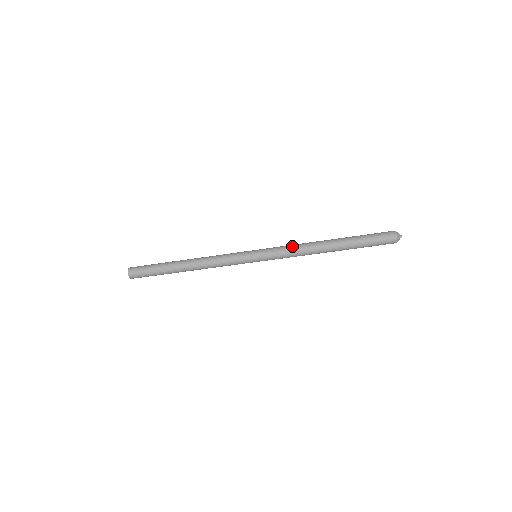
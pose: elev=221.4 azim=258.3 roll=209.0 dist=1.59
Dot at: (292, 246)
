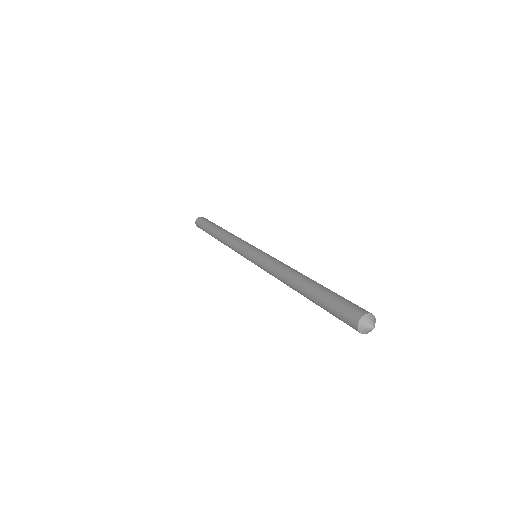
Dot at: occluded
